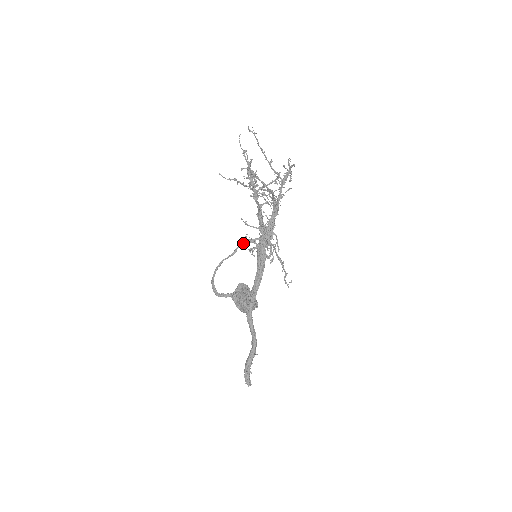
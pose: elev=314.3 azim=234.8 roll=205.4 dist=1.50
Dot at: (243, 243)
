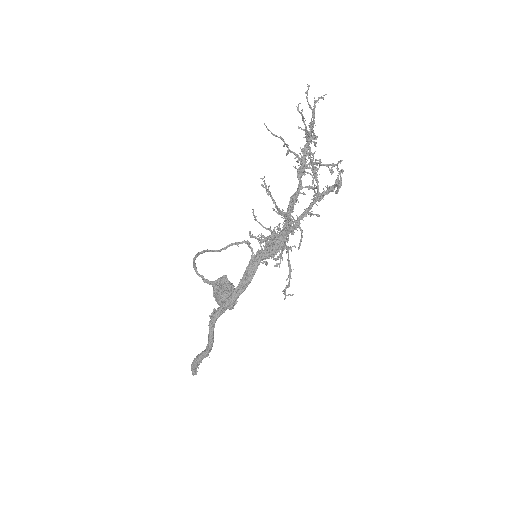
Dot at: (238, 243)
